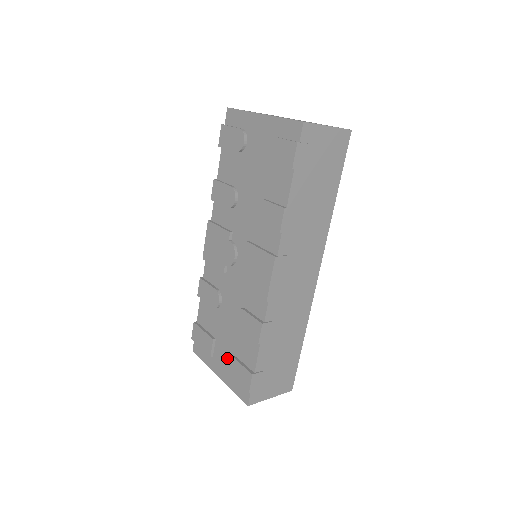
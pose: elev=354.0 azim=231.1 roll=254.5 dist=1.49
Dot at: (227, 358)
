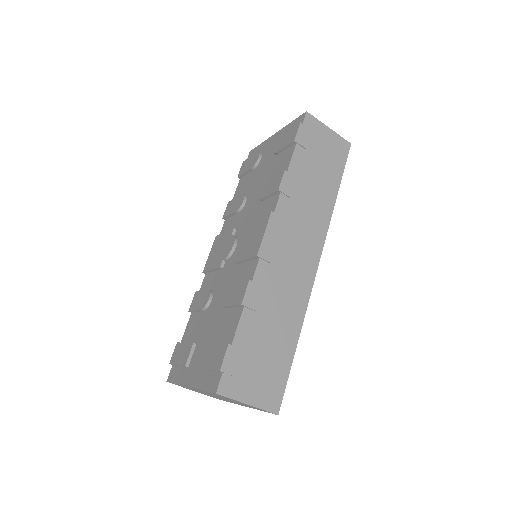
Dot at: occluded
